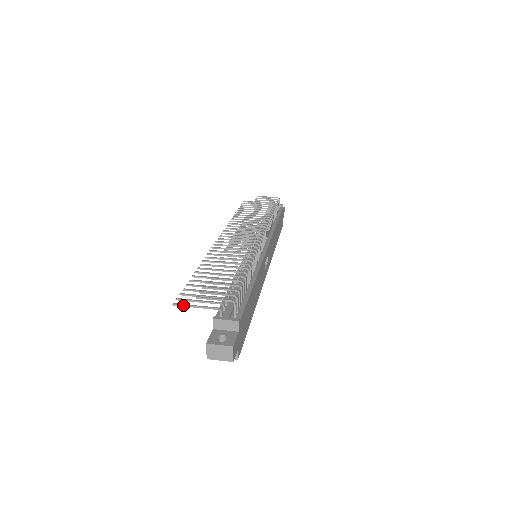
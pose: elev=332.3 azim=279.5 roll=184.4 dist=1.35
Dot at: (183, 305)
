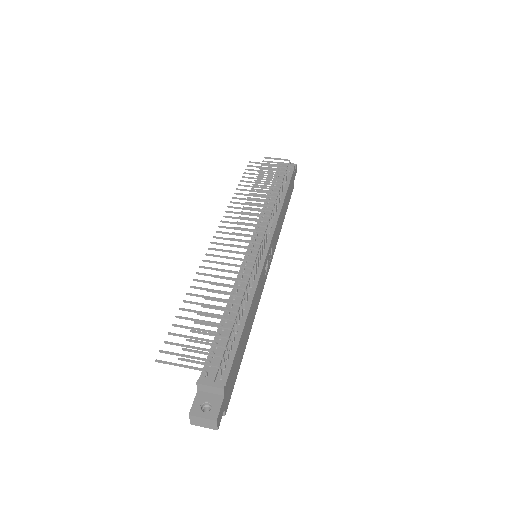
Dot at: (166, 363)
